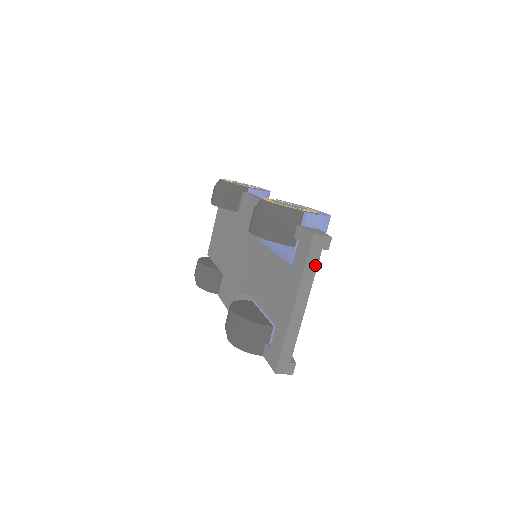
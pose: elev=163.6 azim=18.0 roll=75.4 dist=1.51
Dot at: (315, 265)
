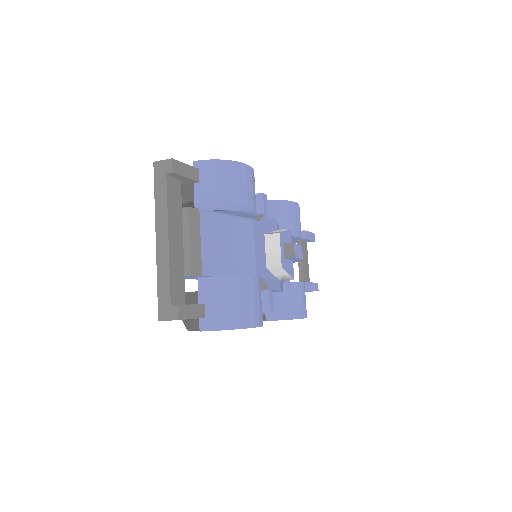
Dot at: (164, 192)
